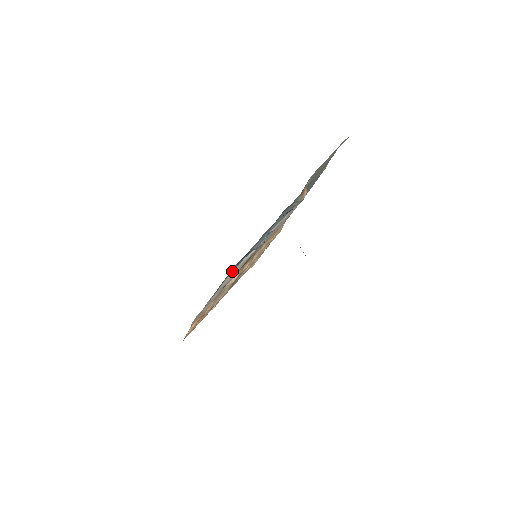
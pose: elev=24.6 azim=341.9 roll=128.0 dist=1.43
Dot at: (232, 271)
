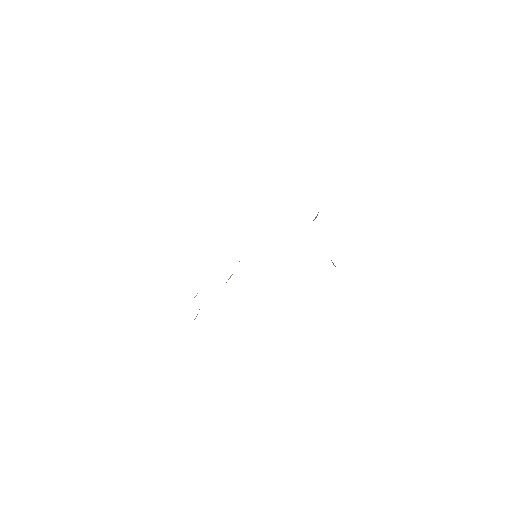
Dot at: occluded
